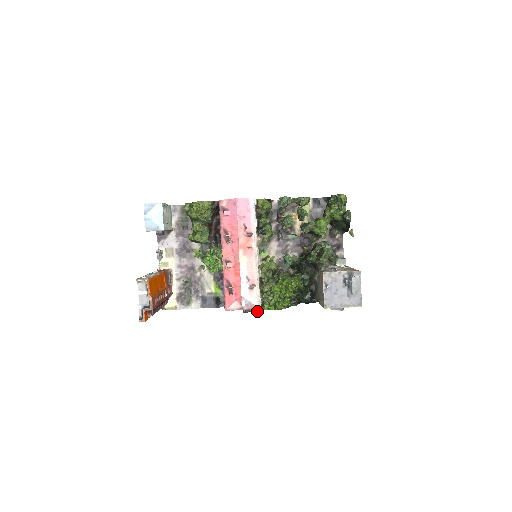
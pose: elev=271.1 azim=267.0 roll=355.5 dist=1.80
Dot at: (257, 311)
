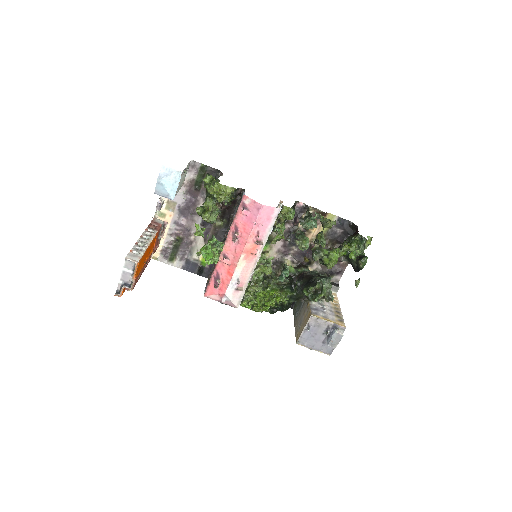
Dot at: occluded
